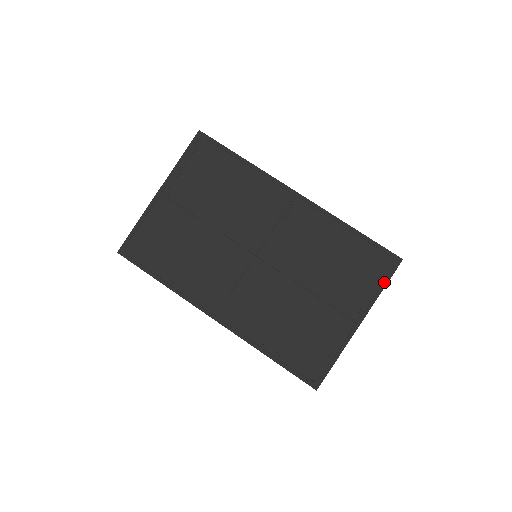
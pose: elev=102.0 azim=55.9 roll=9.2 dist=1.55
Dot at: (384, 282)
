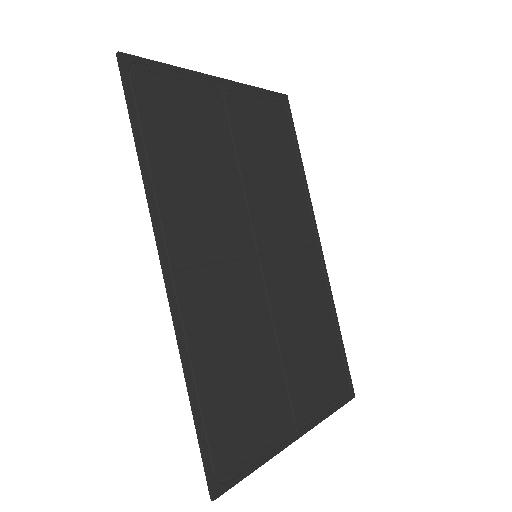
Dot at: (335, 406)
